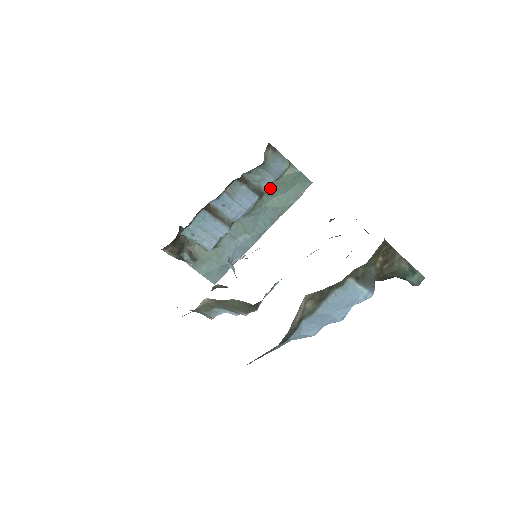
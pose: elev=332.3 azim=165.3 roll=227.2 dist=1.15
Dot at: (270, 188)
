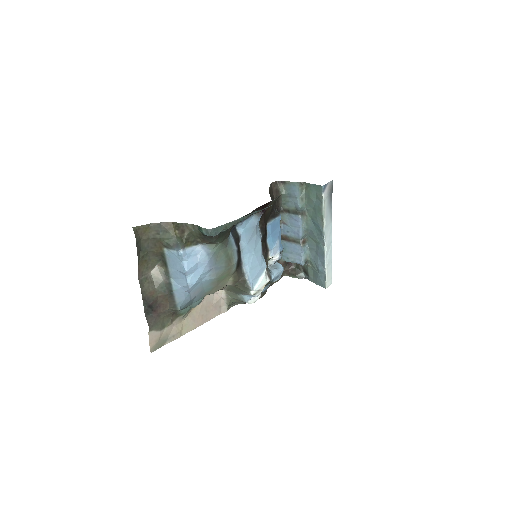
Dot at: (306, 205)
